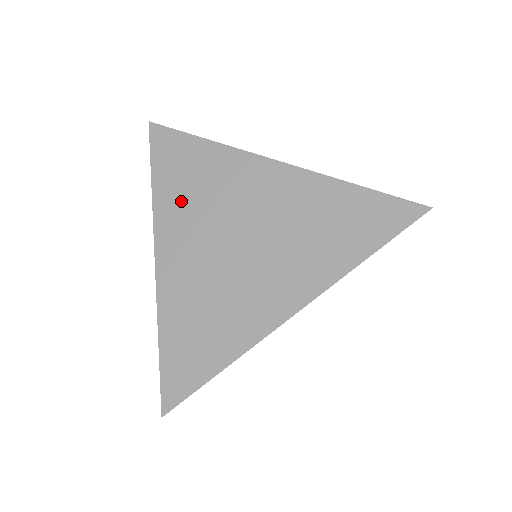
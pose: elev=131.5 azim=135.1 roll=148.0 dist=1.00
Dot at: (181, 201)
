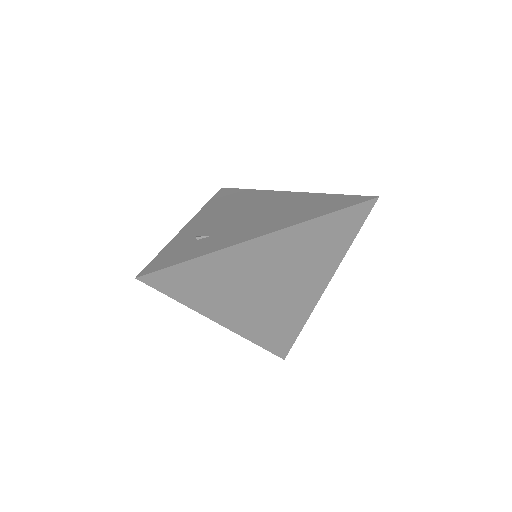
Dot at: (214, 296)
